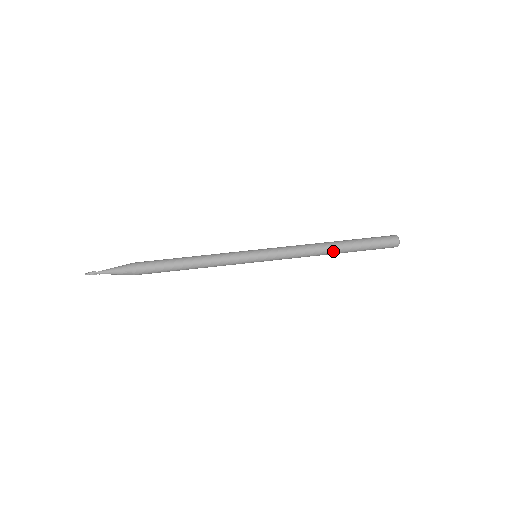
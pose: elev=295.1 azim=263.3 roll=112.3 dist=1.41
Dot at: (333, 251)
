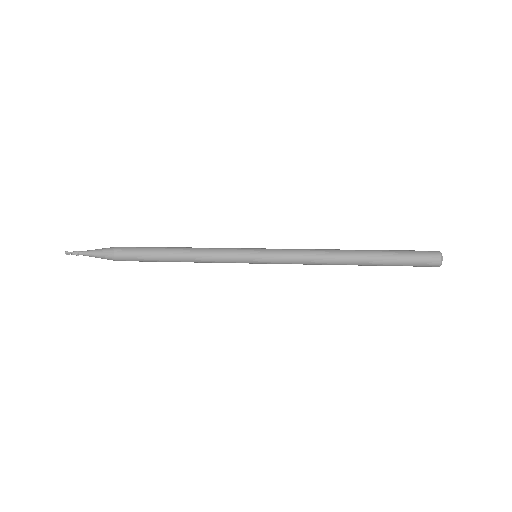
Dot at: (352, 255)
